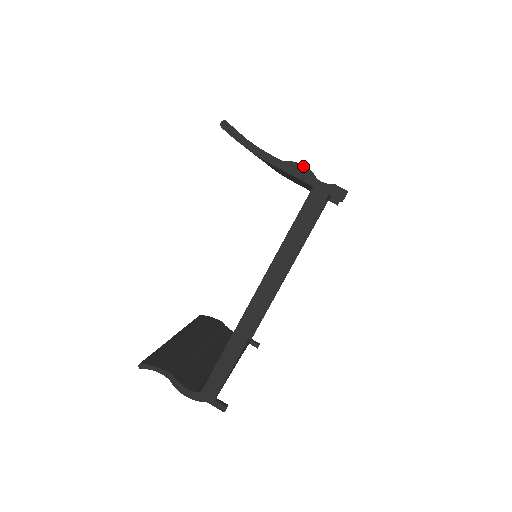
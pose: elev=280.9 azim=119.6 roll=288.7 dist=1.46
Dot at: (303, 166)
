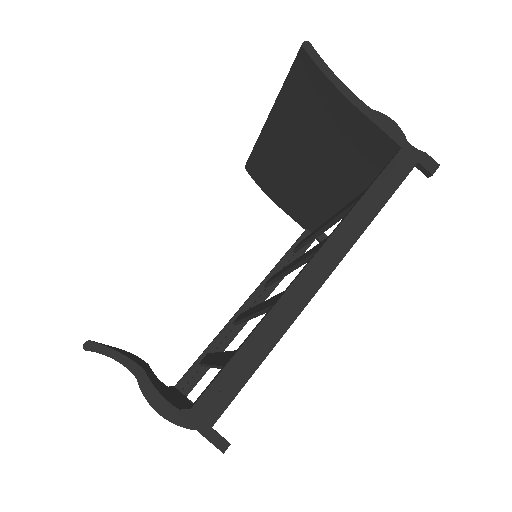
Dot at: (393, 121)
